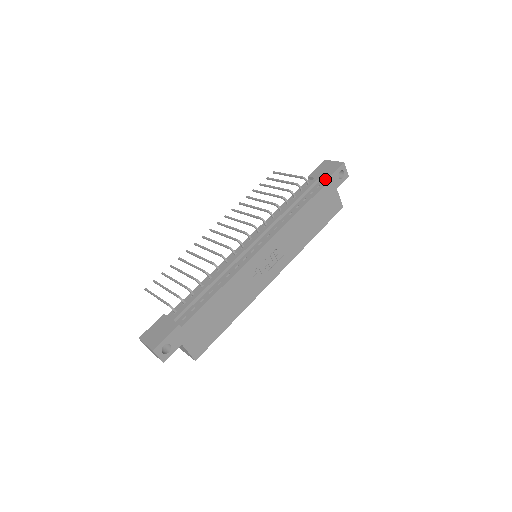
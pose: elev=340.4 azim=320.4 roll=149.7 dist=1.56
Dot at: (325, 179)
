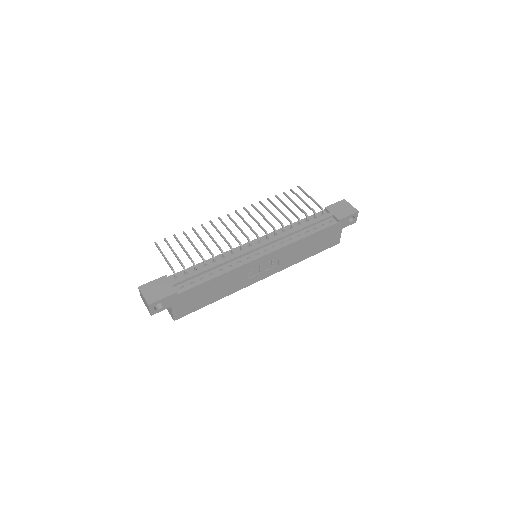
Dot at: (338, 219)
